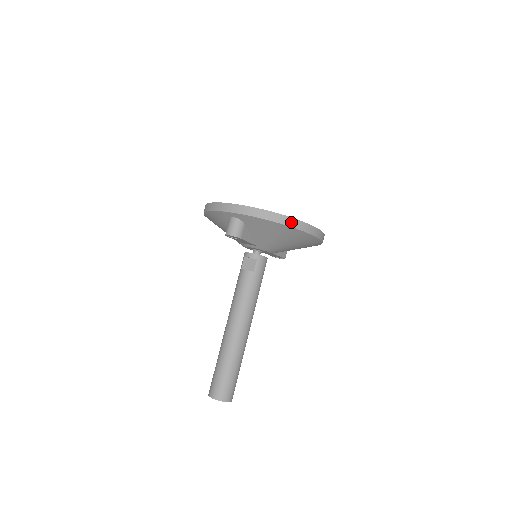
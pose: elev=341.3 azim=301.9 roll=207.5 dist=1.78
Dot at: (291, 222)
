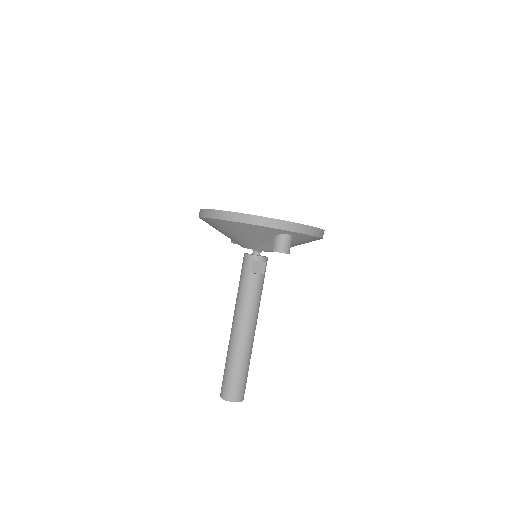
Dot at: (323, 234)
